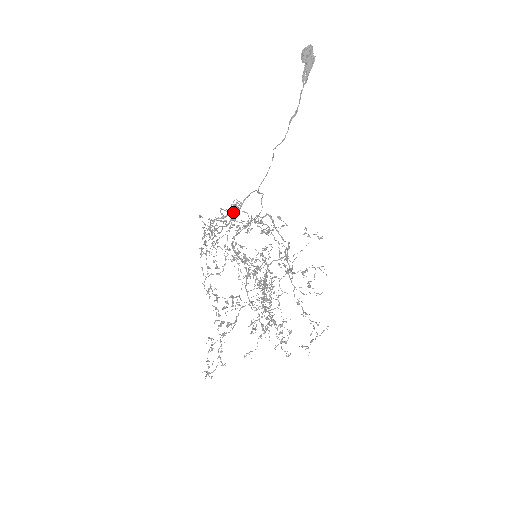
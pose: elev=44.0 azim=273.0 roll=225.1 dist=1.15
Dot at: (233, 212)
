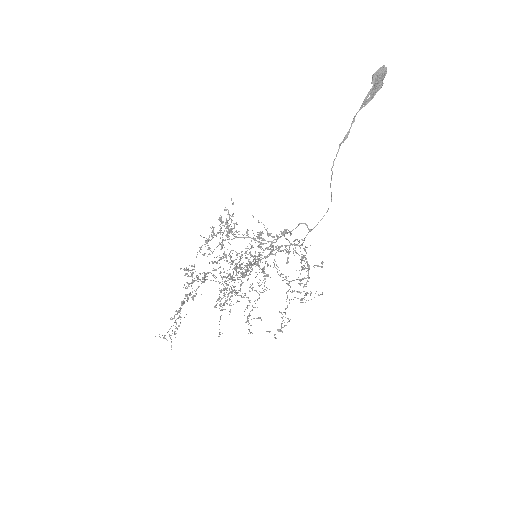
Dot at: occluded
